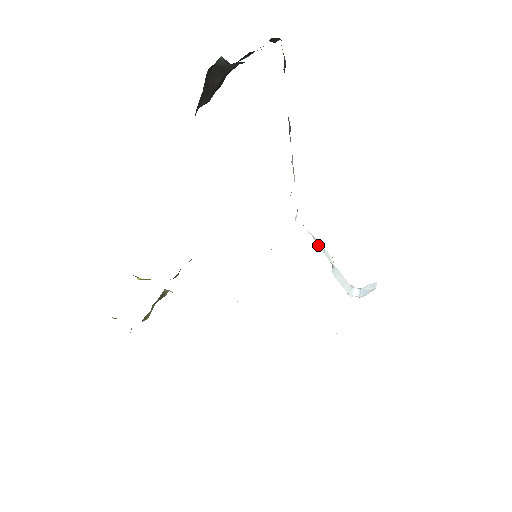
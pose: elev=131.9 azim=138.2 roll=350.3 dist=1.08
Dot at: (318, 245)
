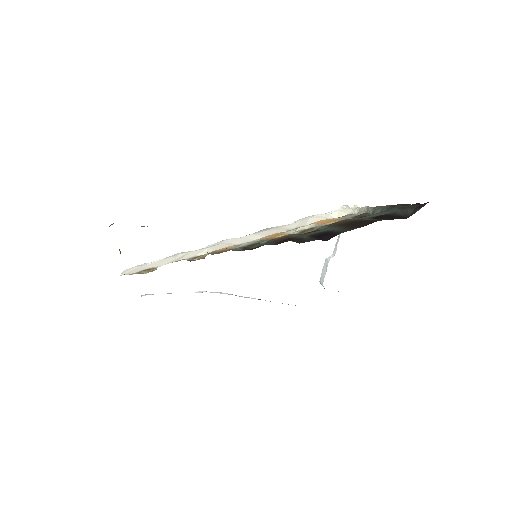
Dot at: occluded
